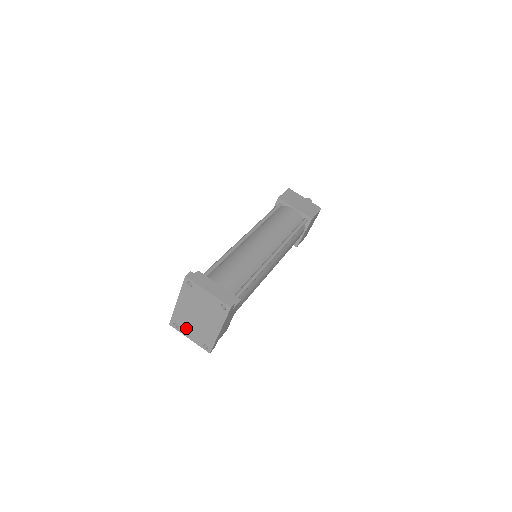
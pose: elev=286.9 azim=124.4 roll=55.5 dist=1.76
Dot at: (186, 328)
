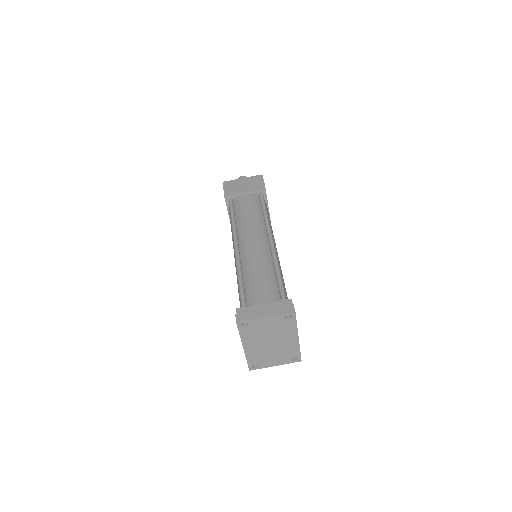
Dot at: (266, 360)
